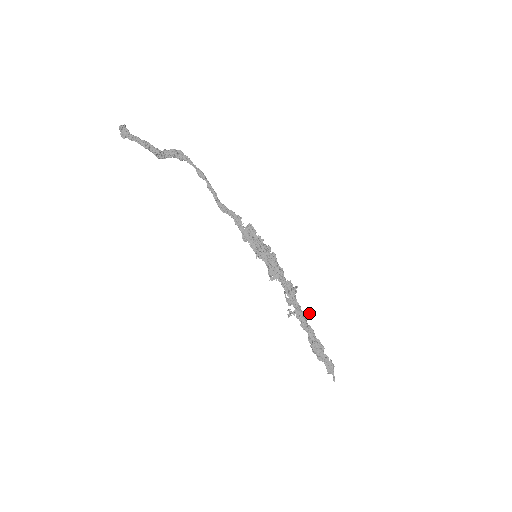
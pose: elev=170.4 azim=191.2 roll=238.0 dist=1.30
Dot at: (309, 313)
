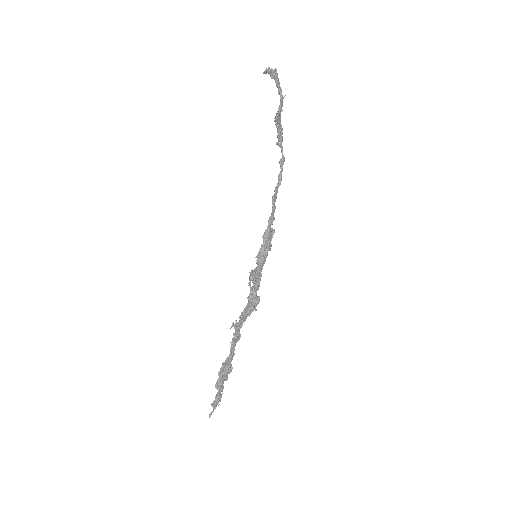
Dot at: (239, 339)
